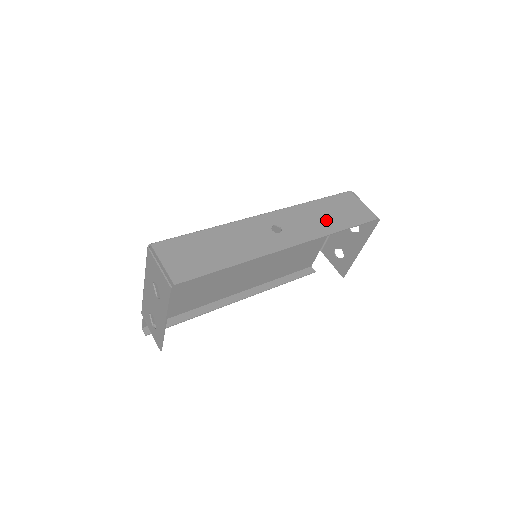
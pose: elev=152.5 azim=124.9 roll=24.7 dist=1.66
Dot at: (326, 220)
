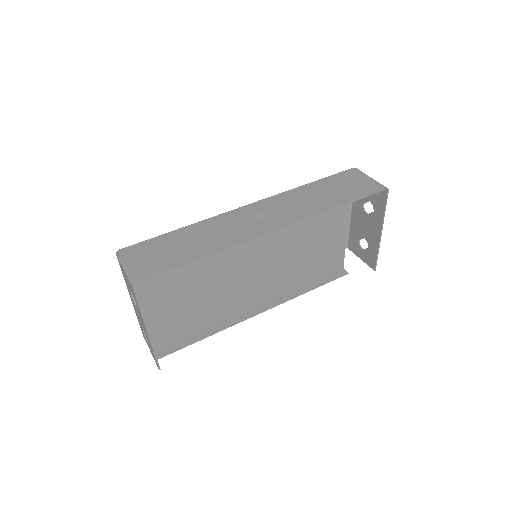
Dot at: (320, 199)
